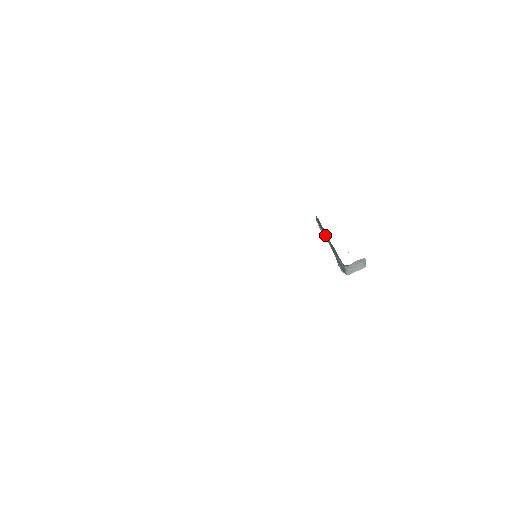
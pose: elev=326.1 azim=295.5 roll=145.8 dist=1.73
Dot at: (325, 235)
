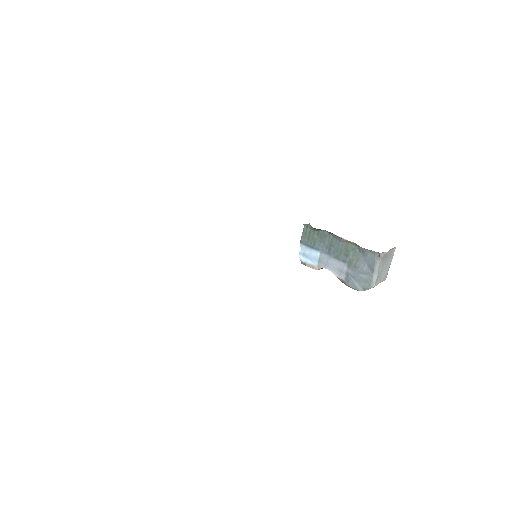
Dot at: (322, 250)
